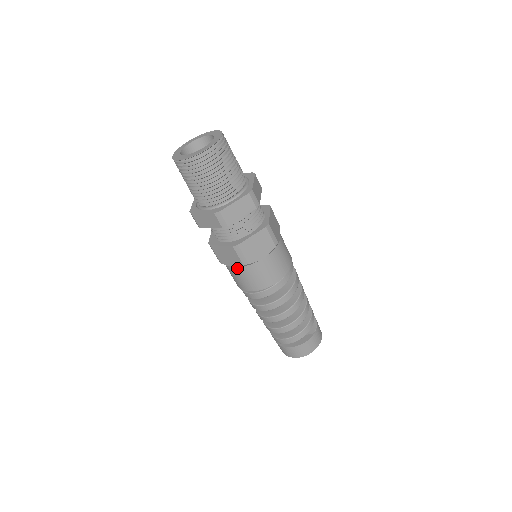
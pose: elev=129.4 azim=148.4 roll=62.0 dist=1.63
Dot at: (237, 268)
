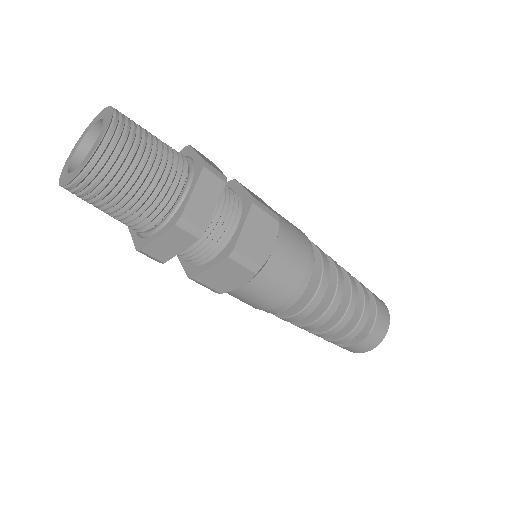
Dot at: occluded
